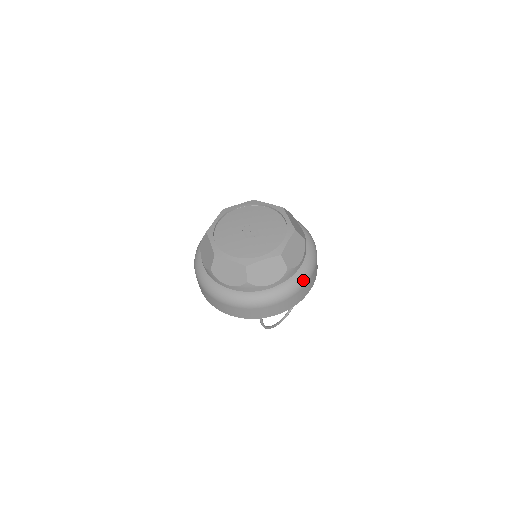
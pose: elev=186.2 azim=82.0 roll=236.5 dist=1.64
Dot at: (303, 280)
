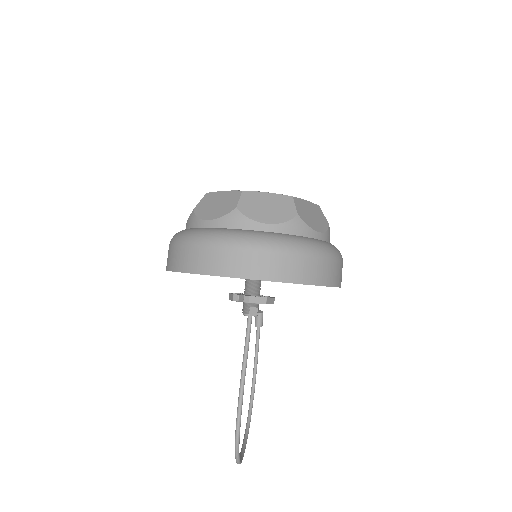
Dot at: occluded
